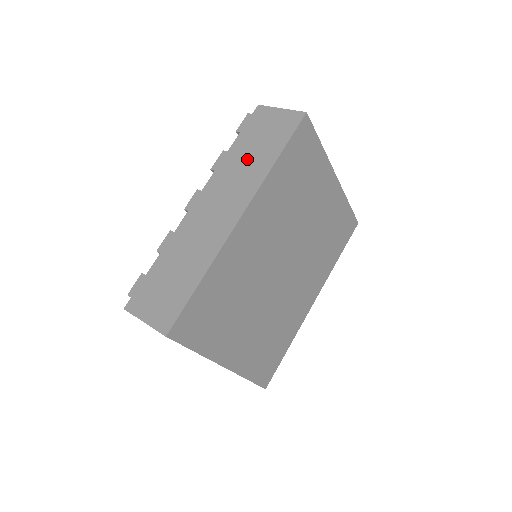
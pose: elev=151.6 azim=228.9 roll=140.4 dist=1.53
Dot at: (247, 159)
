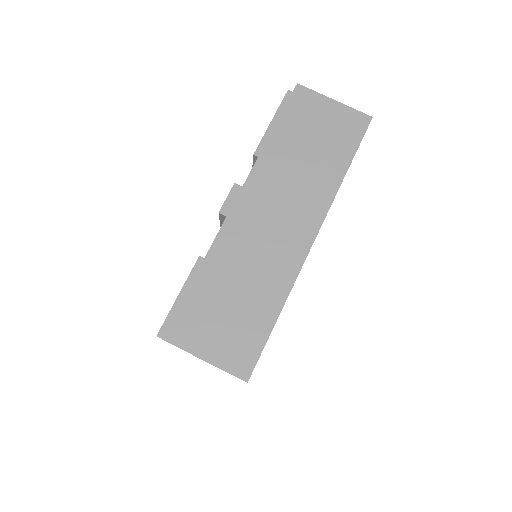
Dot at: occluded
